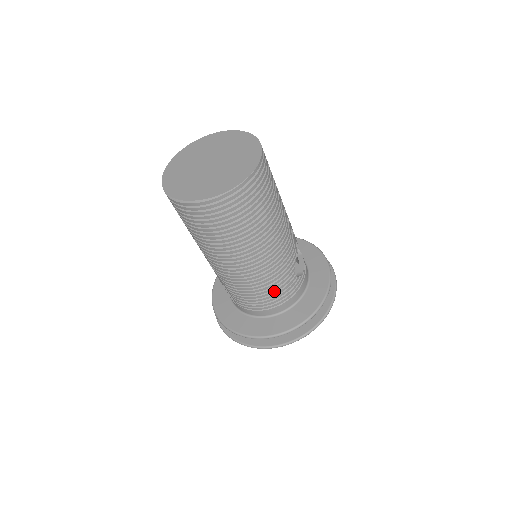
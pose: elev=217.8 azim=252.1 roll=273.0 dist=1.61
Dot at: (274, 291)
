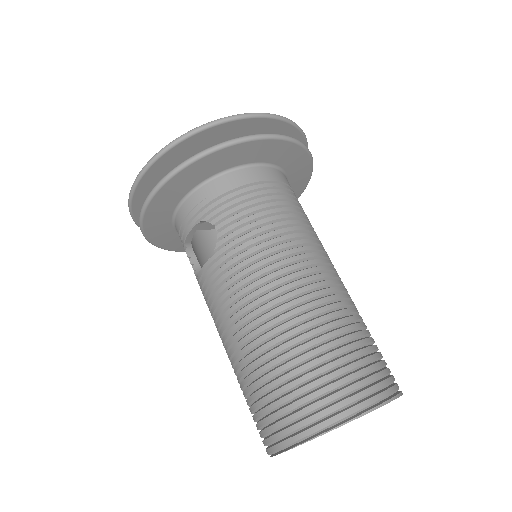
Dot at: occluded
